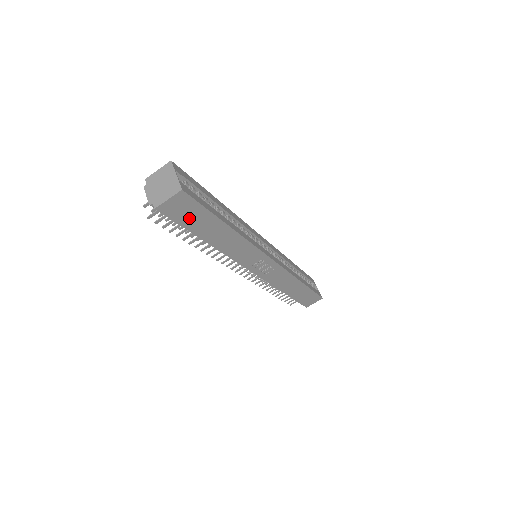
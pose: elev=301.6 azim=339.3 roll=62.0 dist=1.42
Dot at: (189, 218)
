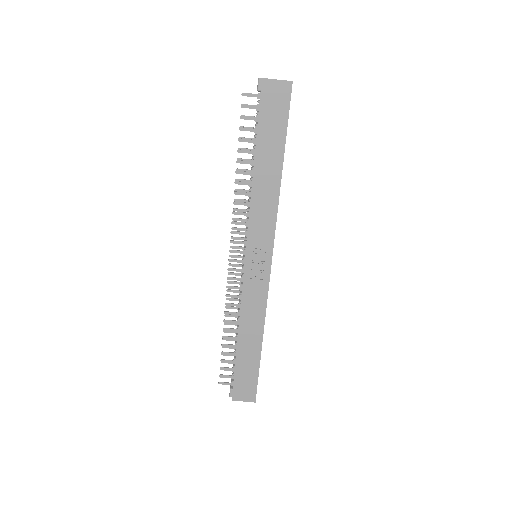
Dot at: (270, 118)
